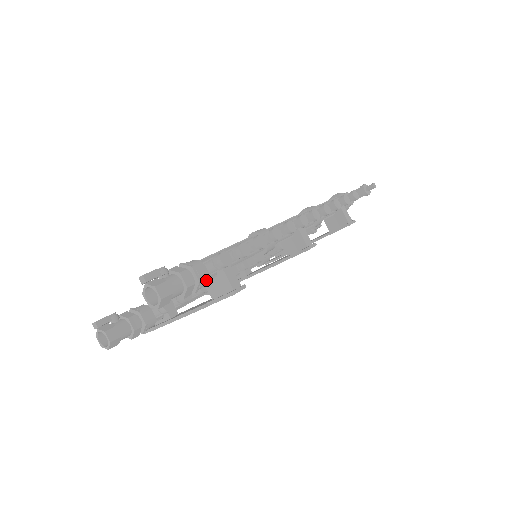
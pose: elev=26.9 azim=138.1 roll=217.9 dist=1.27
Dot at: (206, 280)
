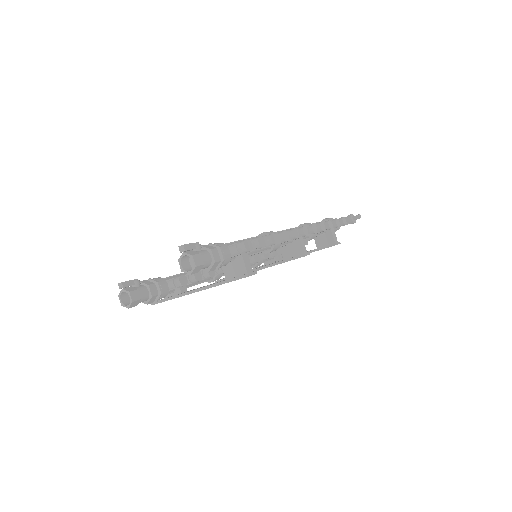
Dot at: (228, 260)
